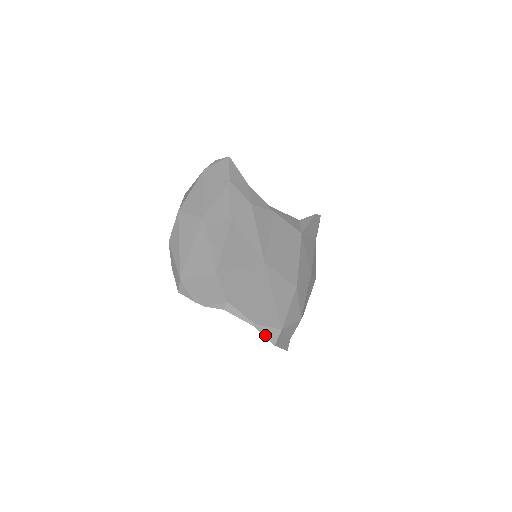
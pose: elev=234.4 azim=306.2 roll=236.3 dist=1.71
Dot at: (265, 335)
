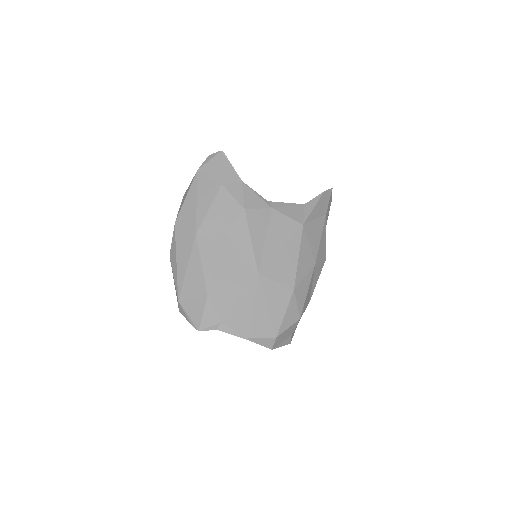
Dot at: (260, 344)
